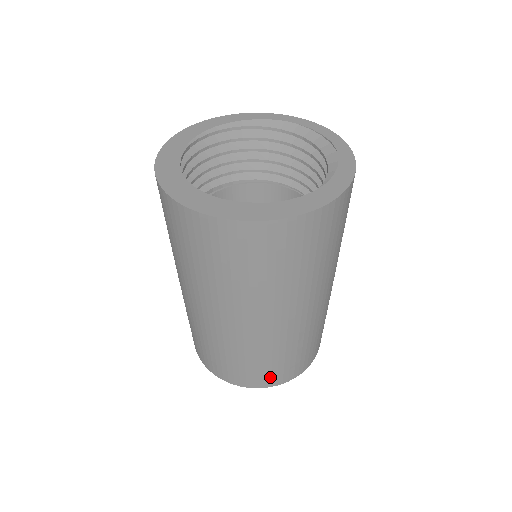
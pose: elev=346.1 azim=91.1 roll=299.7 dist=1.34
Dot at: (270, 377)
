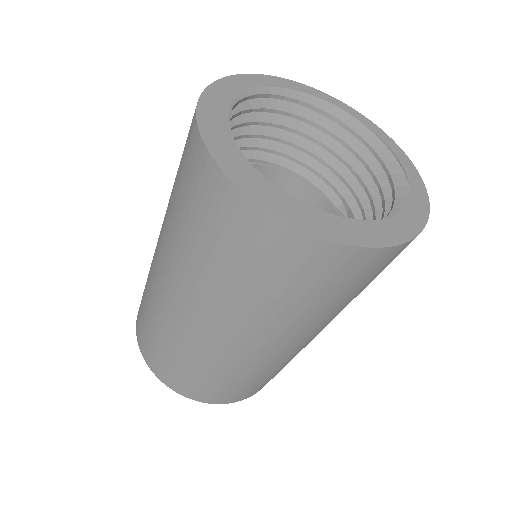
Dot at: (240, 394)
